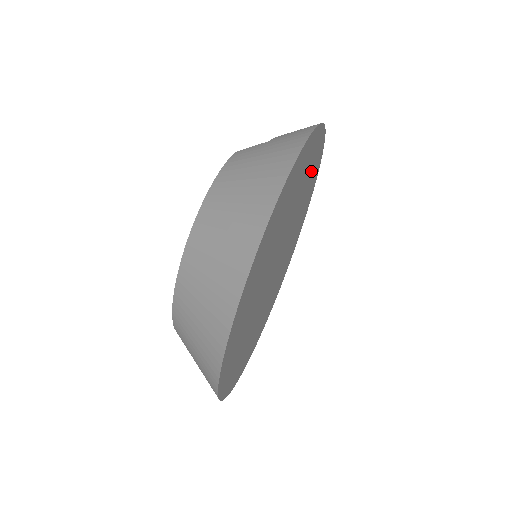
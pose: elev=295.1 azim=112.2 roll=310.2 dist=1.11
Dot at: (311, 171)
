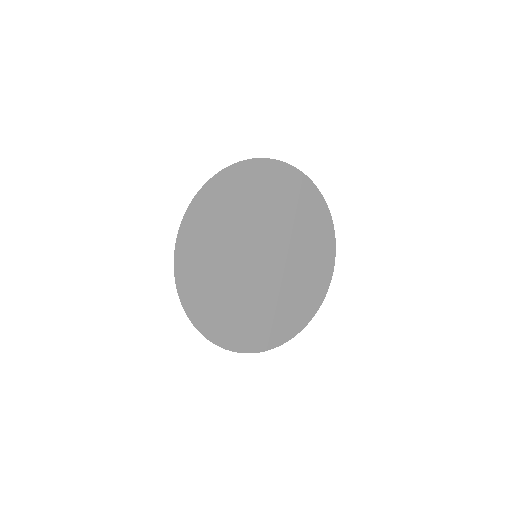
Dot at: (313, 226)
